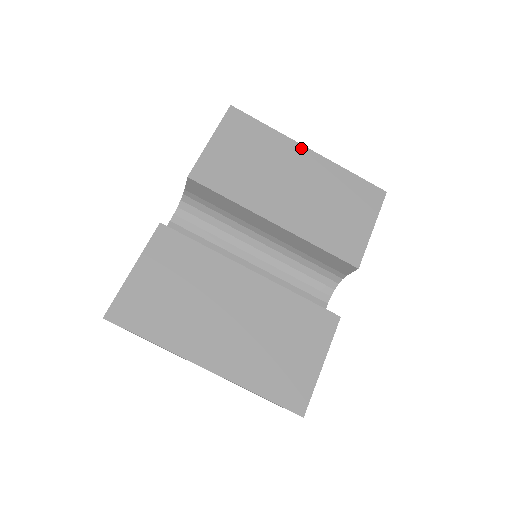
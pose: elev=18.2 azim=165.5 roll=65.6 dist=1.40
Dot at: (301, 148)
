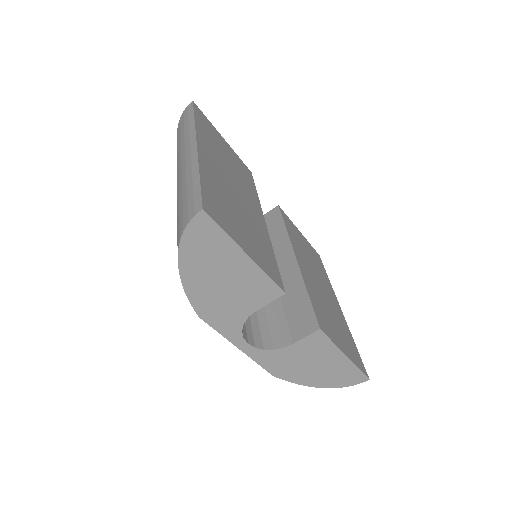
Dot at: (337, 300)
